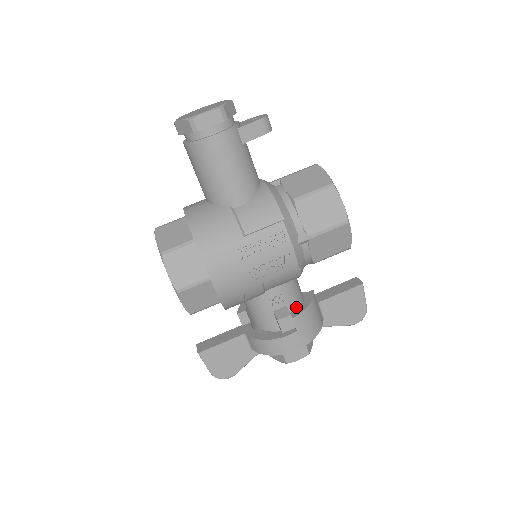
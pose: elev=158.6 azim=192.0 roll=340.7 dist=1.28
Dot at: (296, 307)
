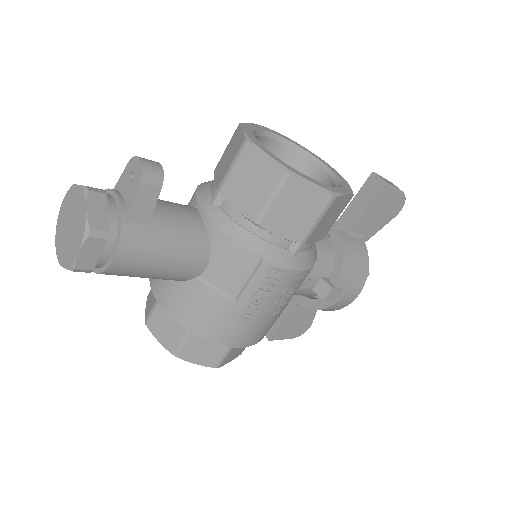
Dot at: (331, 266)
